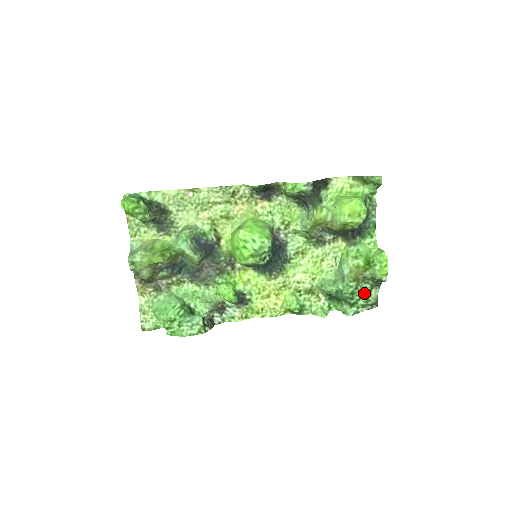
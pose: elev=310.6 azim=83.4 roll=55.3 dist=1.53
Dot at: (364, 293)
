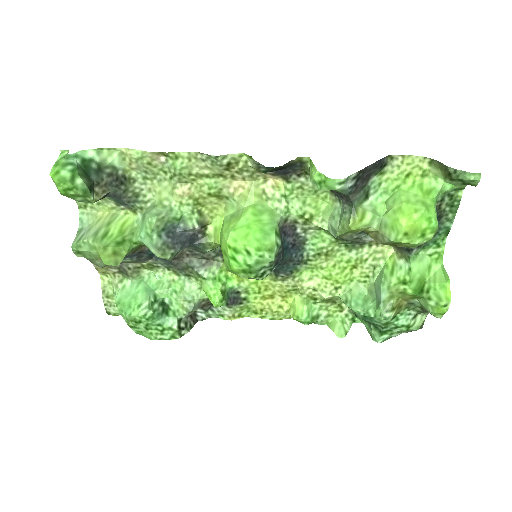
Dot at: (404, 322)
